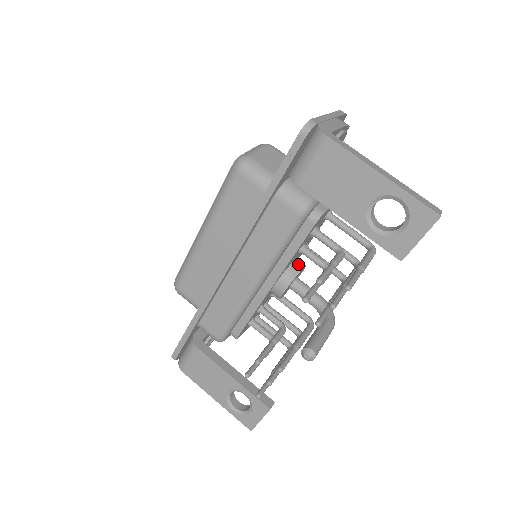
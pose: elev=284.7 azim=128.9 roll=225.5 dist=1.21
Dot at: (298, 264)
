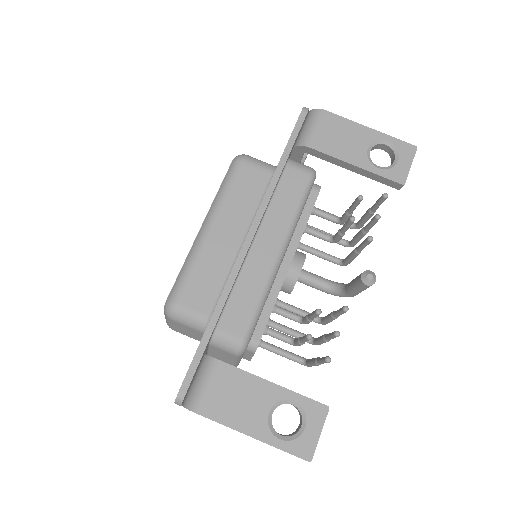
Dot at: occluded
